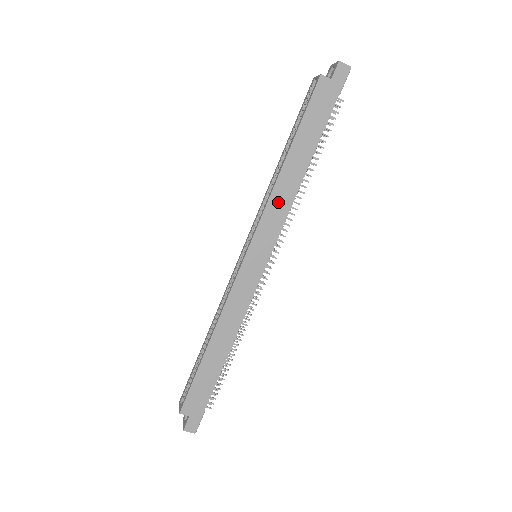
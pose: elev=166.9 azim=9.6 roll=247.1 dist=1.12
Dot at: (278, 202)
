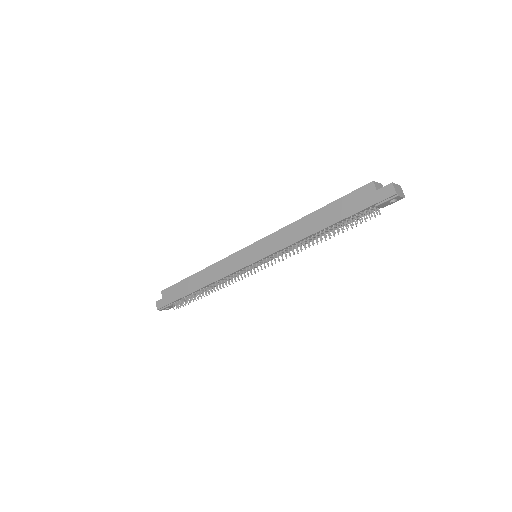
Dot at: (285, 235)
